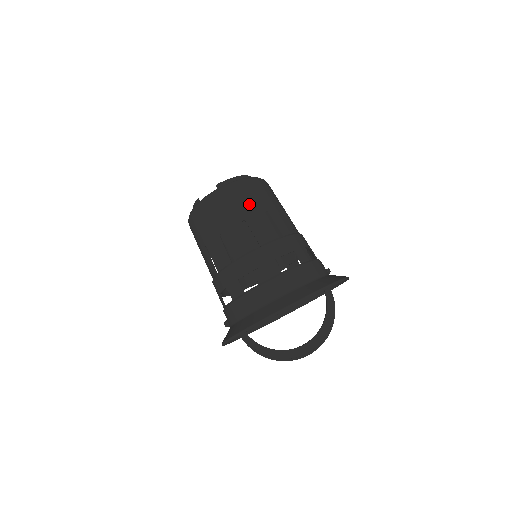
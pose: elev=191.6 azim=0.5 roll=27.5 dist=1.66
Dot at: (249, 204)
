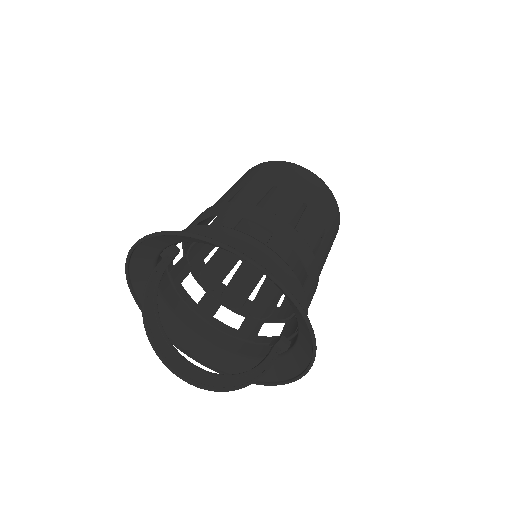
Dot at: (322, 207)
